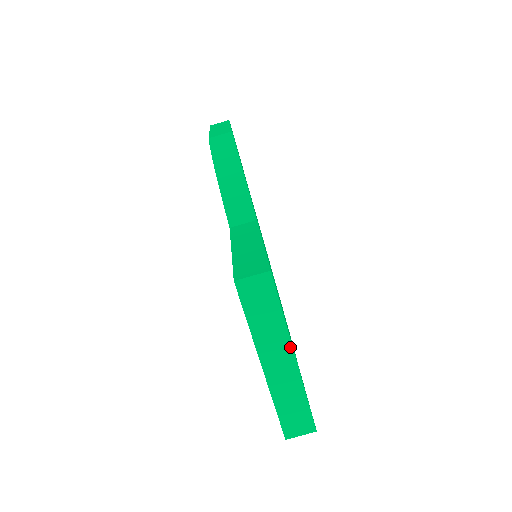
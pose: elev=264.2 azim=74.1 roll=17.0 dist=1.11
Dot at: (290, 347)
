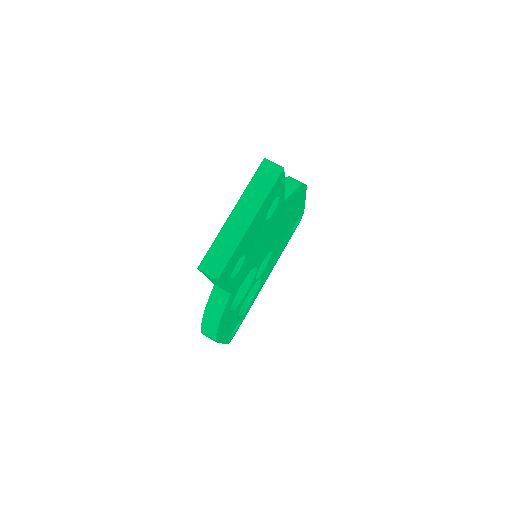
Dot at: (255, 214)
